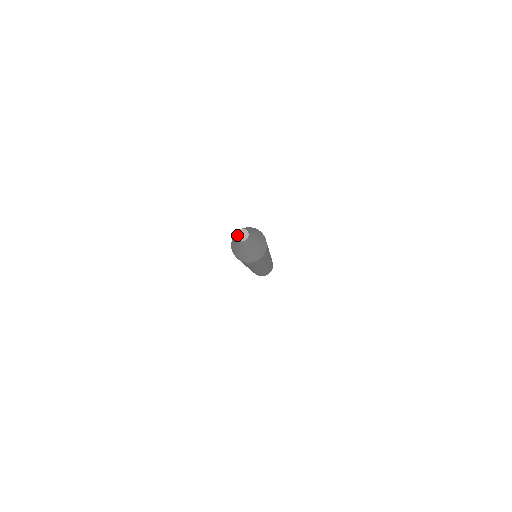
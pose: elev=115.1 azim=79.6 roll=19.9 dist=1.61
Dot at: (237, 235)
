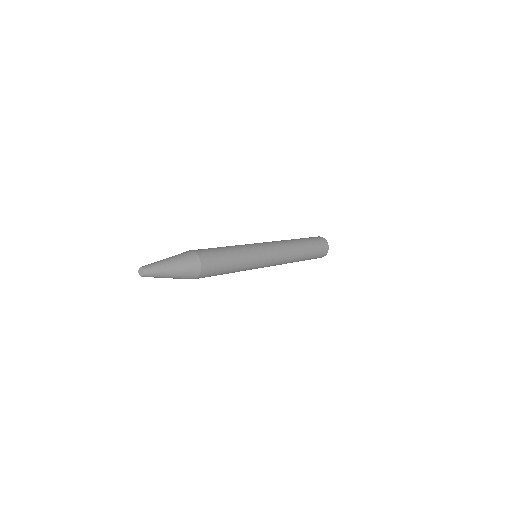
Dot at: (139, 269)
